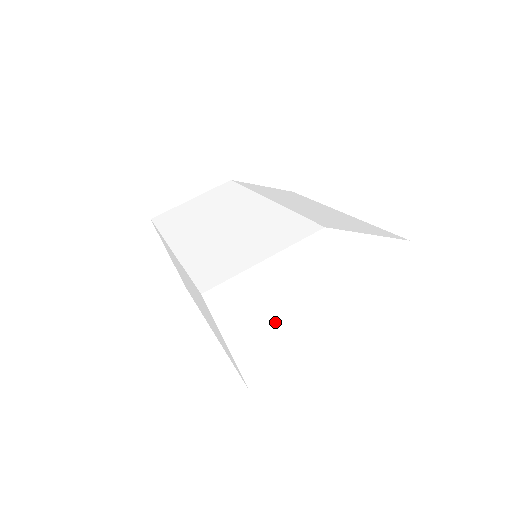
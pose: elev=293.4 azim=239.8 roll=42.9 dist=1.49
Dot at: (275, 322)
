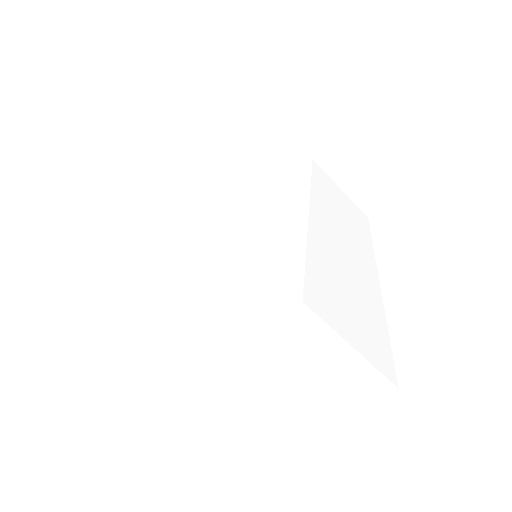
Dot at: (181, 346)
